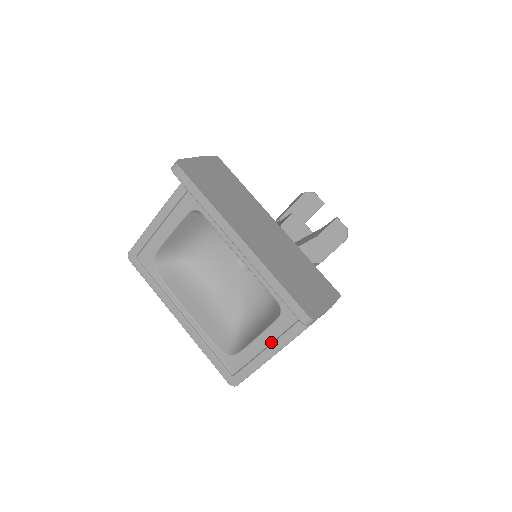
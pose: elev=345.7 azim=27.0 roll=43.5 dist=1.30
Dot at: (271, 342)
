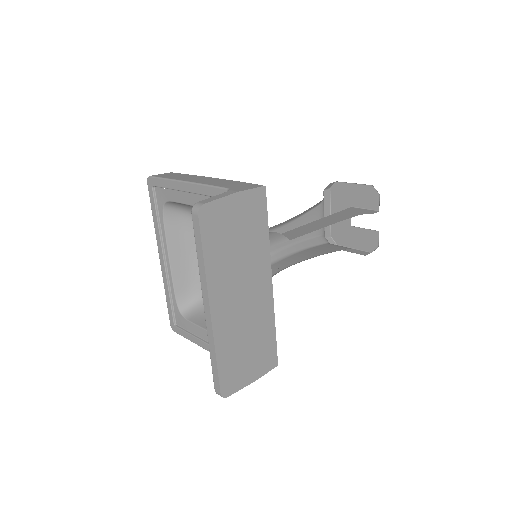
Dot at: occluded
